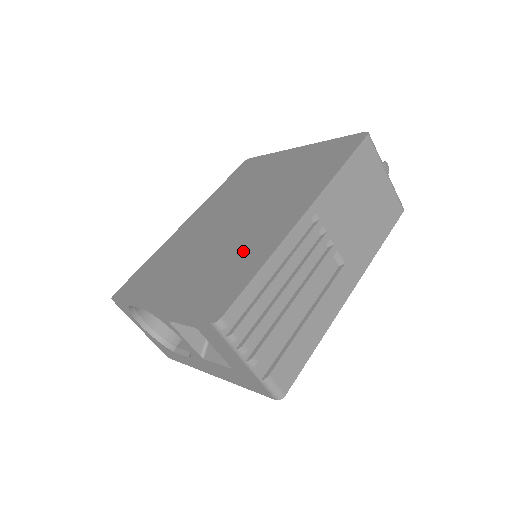
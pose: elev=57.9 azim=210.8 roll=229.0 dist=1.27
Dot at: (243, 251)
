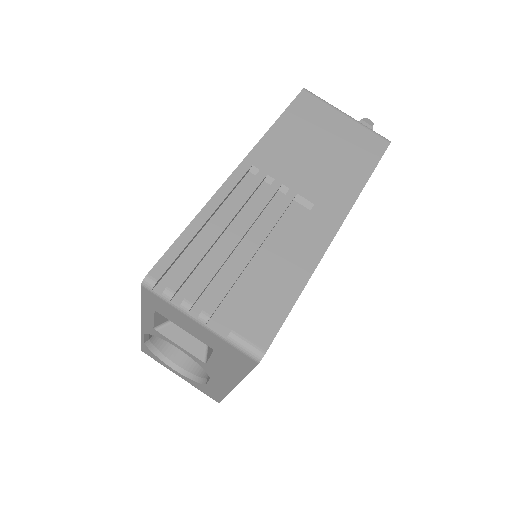
Dot at: occluded
